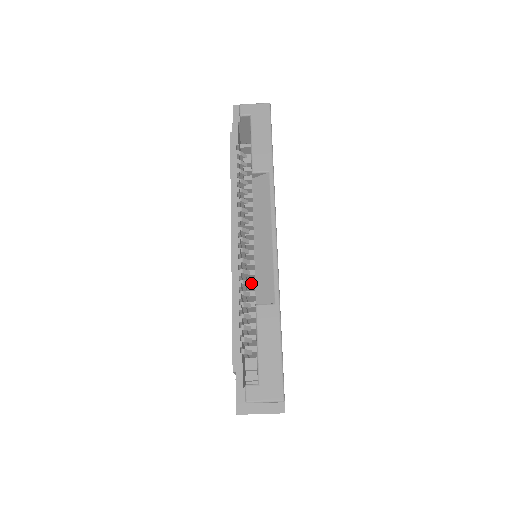
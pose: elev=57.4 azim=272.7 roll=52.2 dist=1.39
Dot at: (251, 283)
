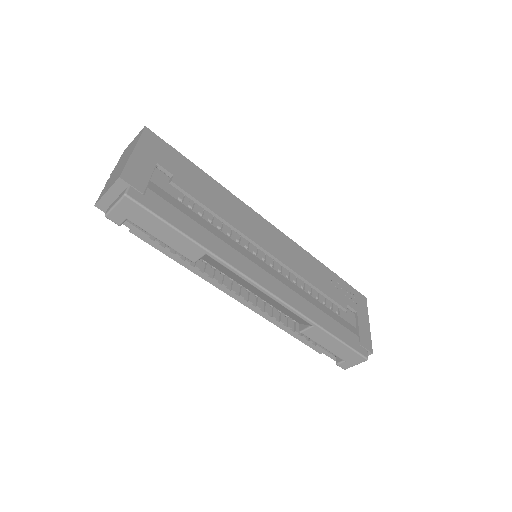
Dot at: occluded
